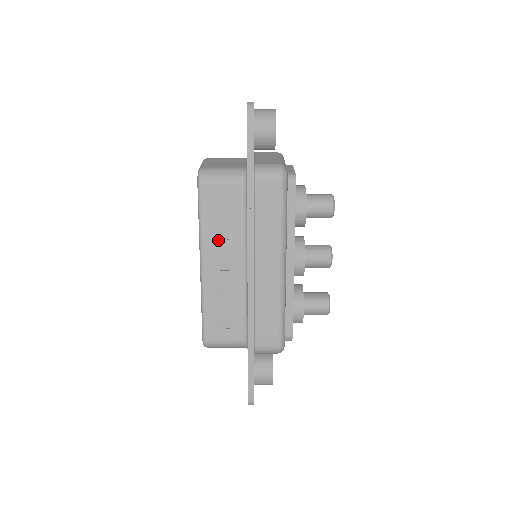
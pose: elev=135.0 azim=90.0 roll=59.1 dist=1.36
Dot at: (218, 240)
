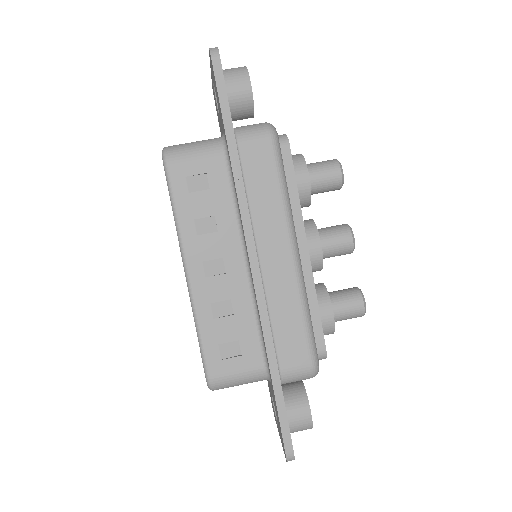
Dot at: (203, 234)
